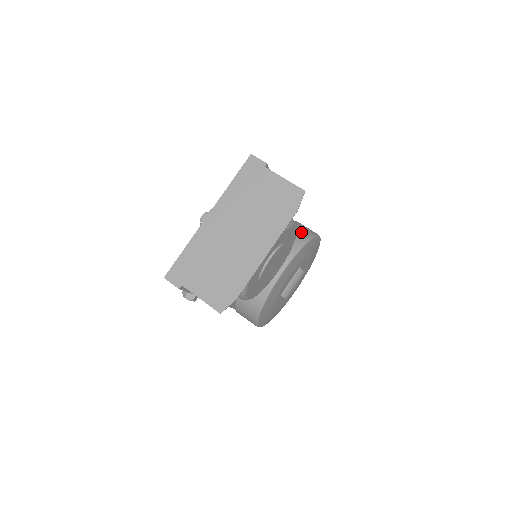
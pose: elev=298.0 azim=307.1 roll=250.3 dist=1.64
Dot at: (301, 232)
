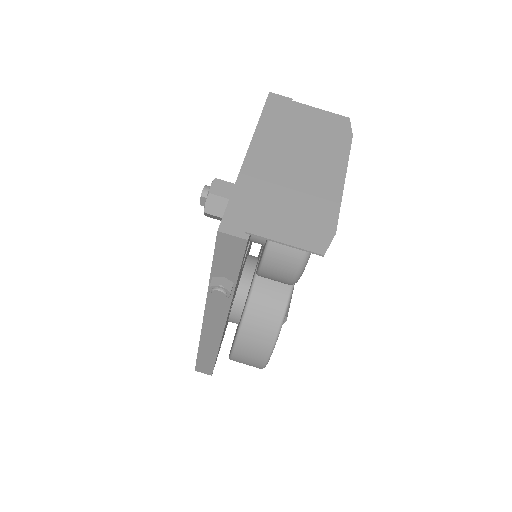
Dot at: occluded
